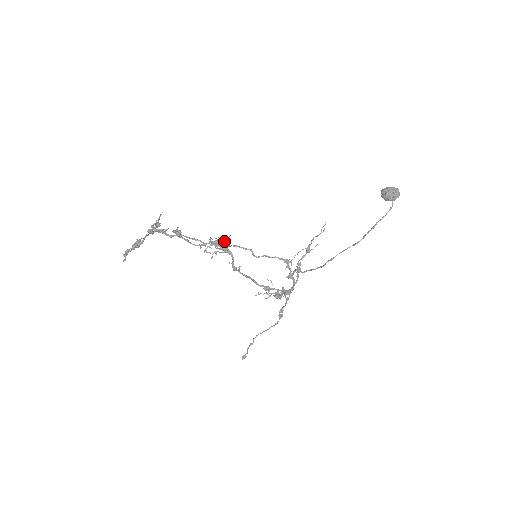
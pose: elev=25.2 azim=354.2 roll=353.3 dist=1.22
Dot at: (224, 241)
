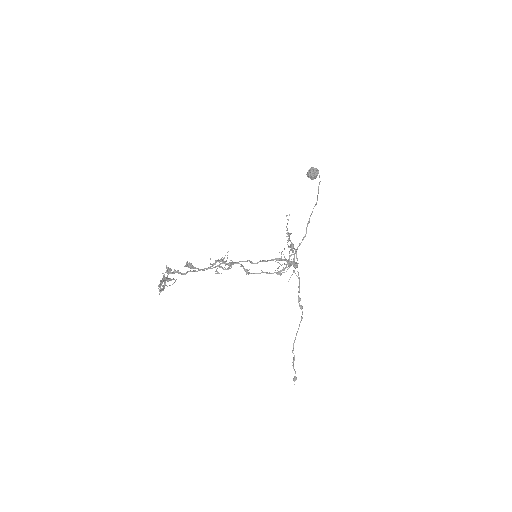
Dot at: (226, 260)
